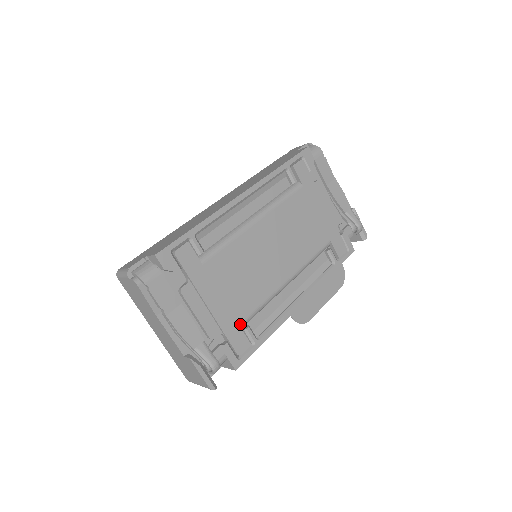
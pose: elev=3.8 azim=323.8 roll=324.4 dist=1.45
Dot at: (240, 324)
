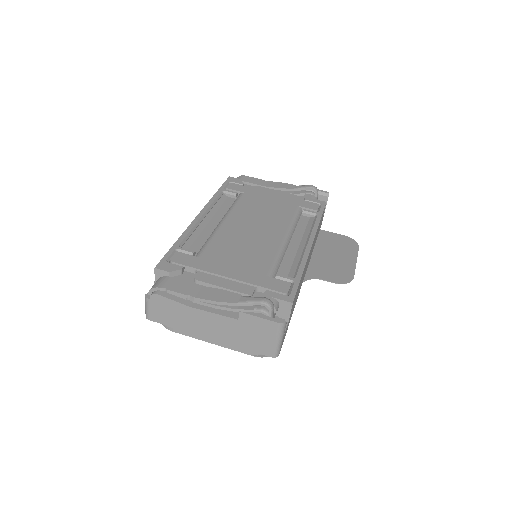
Dot at: (267, 275)
